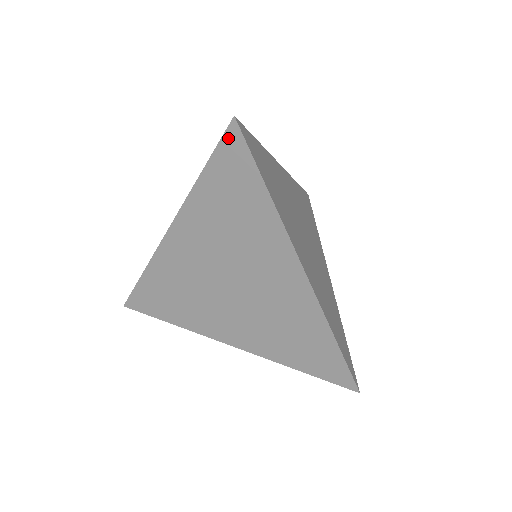
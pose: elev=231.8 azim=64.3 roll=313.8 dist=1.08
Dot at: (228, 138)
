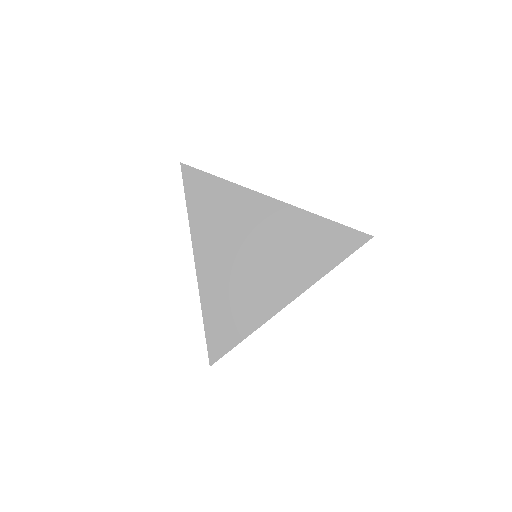
Dot at: (185, 175)
